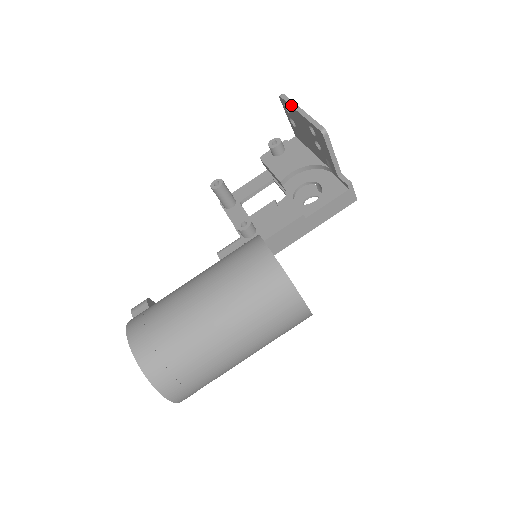
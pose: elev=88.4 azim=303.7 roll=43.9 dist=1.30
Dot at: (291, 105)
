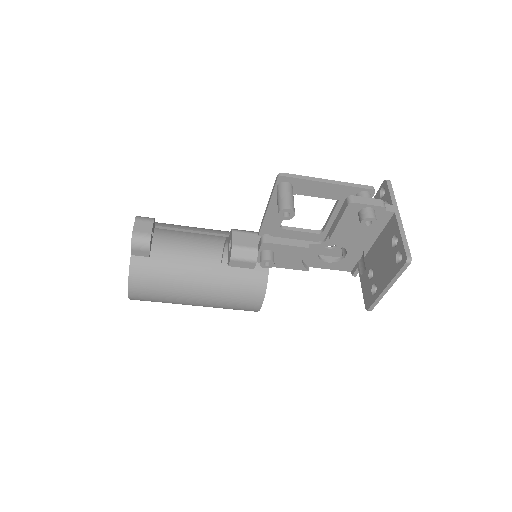
Dot at: (393, 280)
